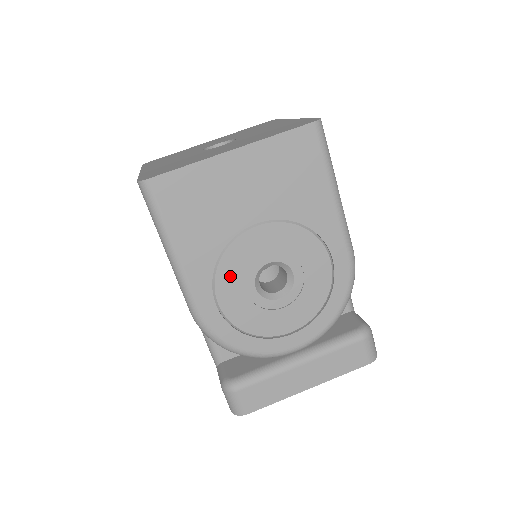
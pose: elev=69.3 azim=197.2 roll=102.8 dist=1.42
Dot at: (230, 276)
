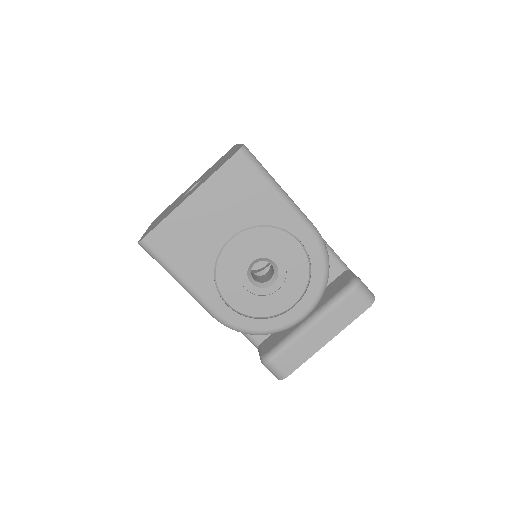
Dot at: (228, 282)
